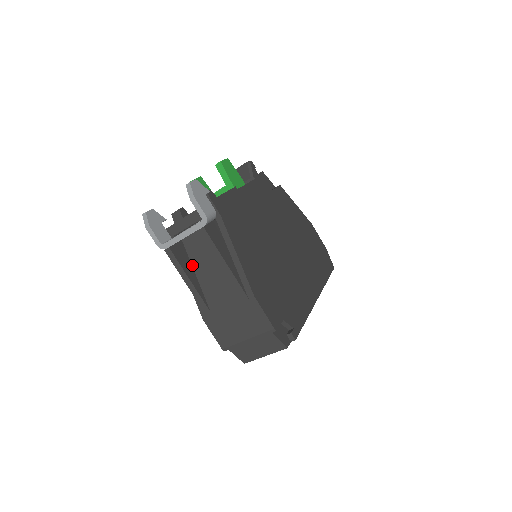
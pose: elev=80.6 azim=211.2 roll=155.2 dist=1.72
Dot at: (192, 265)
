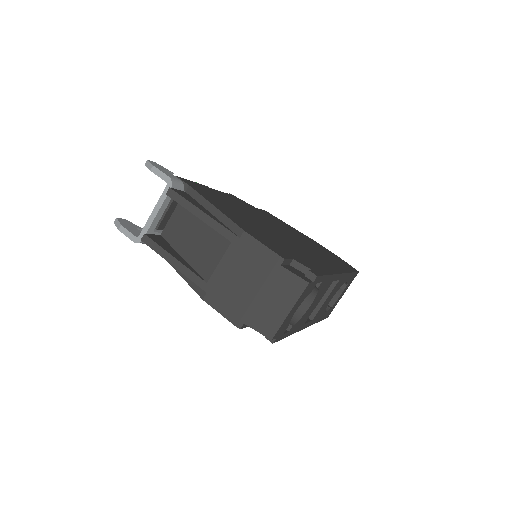
Dot at: (176, 251)
